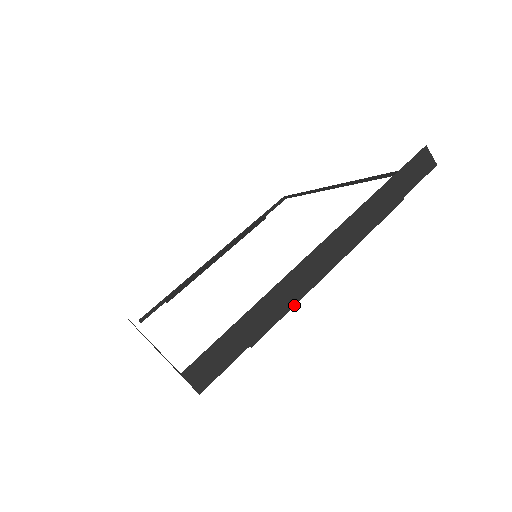
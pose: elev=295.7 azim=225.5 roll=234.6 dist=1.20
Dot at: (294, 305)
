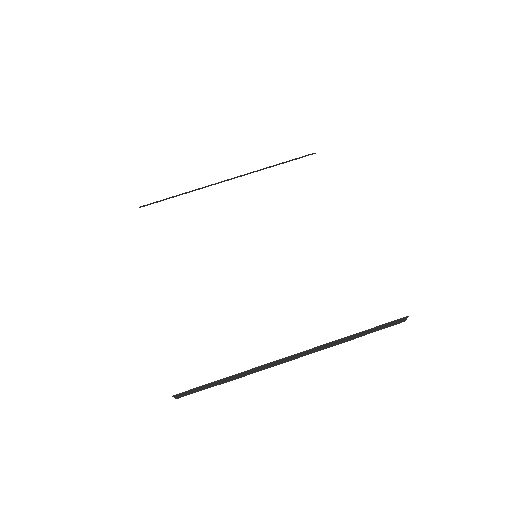
Dot at: occluded
